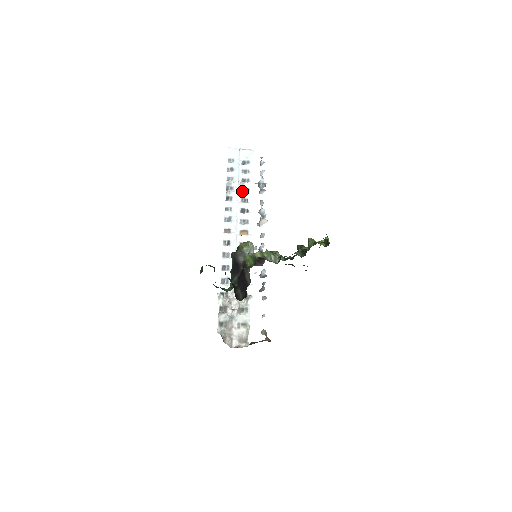
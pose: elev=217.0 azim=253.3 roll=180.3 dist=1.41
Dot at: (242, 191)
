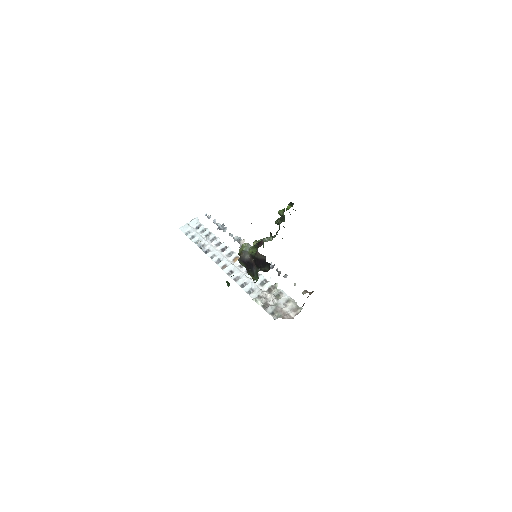
Dot at: (212, 241)
